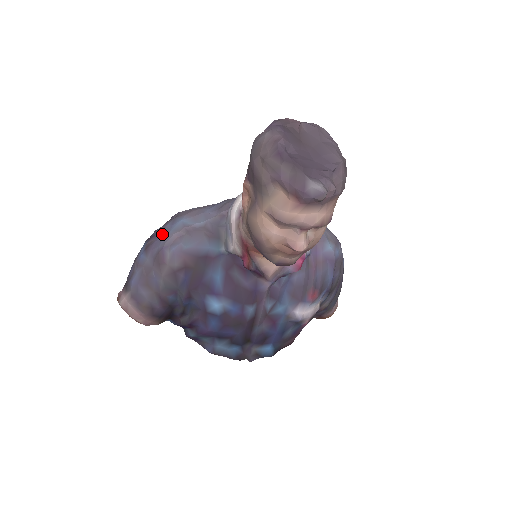
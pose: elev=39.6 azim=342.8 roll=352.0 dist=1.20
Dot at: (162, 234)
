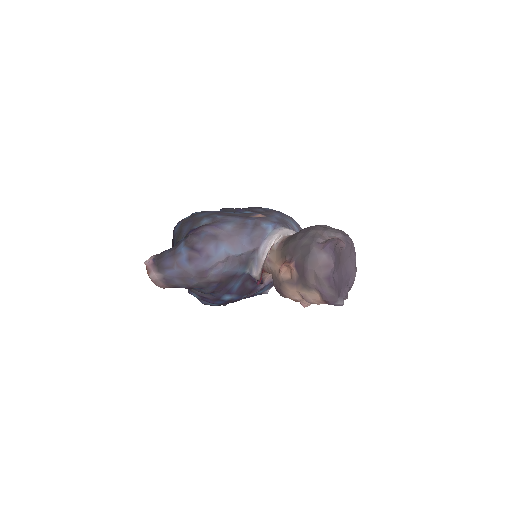
Dot at: (208, 256)
